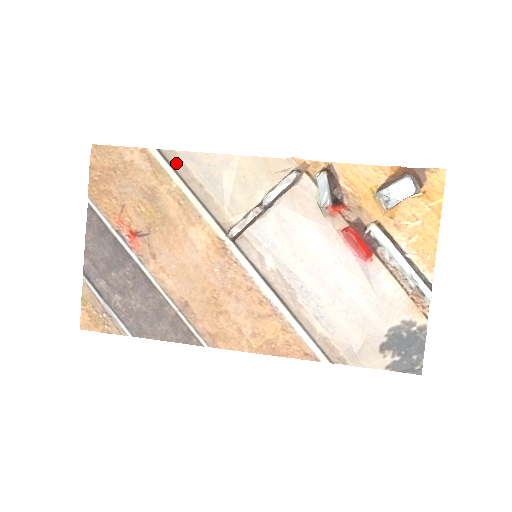
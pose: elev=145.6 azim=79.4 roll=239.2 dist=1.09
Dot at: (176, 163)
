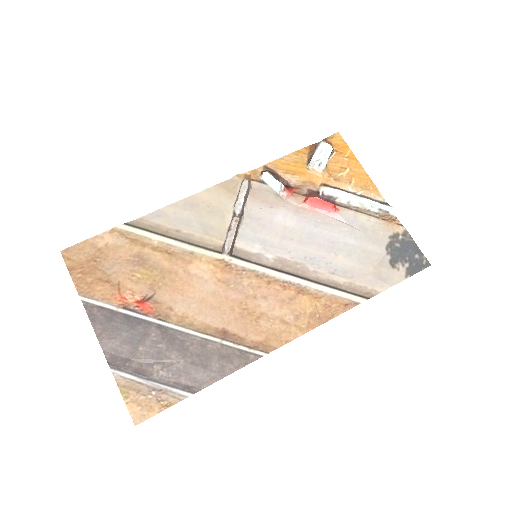
Dot at: (146, 226)
